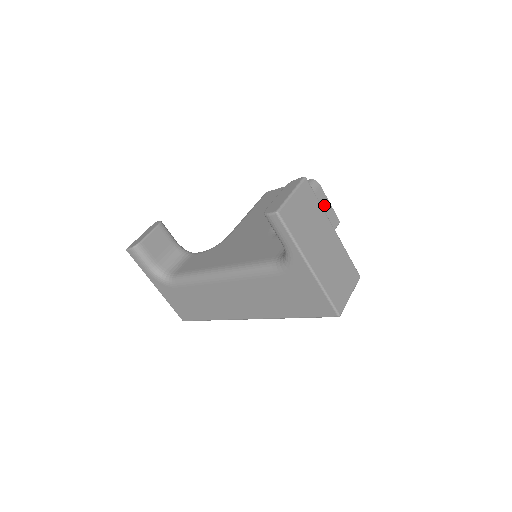
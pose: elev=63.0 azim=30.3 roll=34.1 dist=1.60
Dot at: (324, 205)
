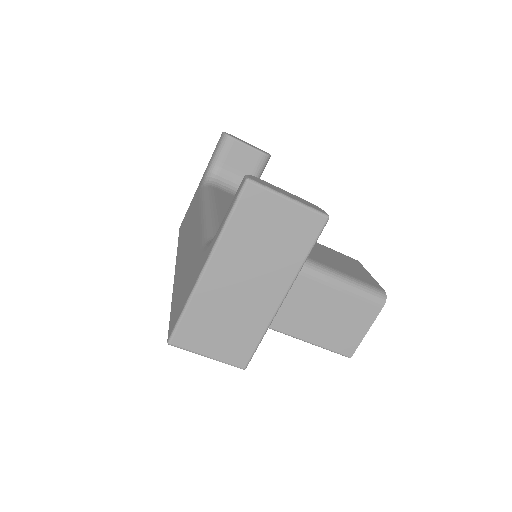
Dot at: (359, 322)
